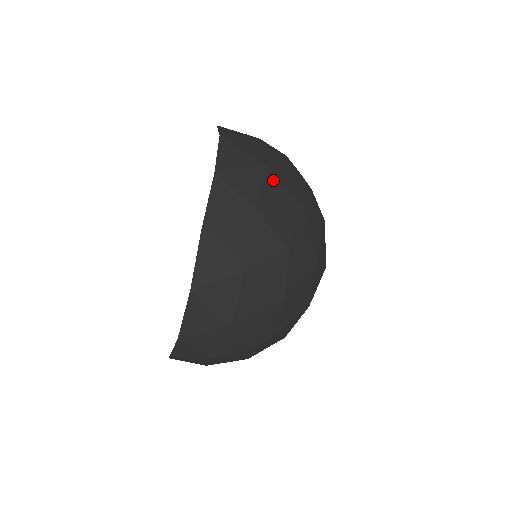
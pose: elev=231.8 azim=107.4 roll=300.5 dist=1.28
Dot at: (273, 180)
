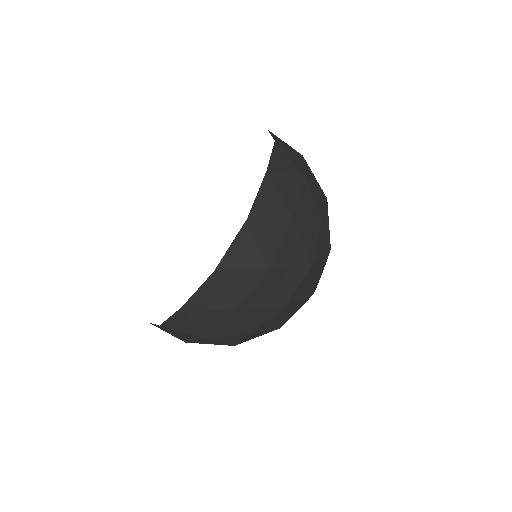
Dot at: (310, 170)
